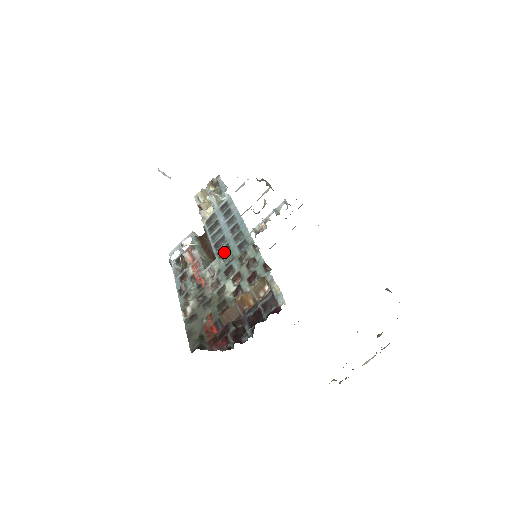
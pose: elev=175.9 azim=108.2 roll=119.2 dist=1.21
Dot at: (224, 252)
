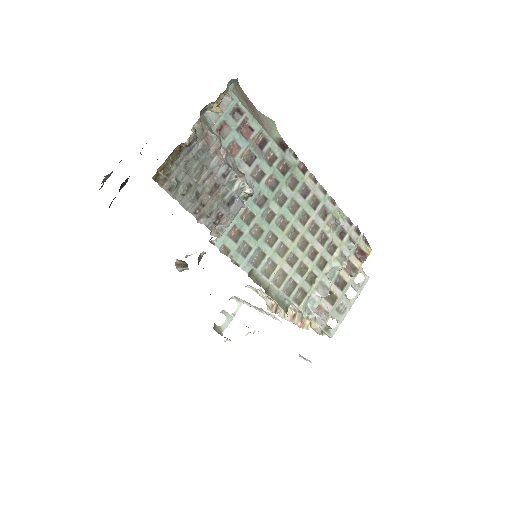
Dot at: occluded
